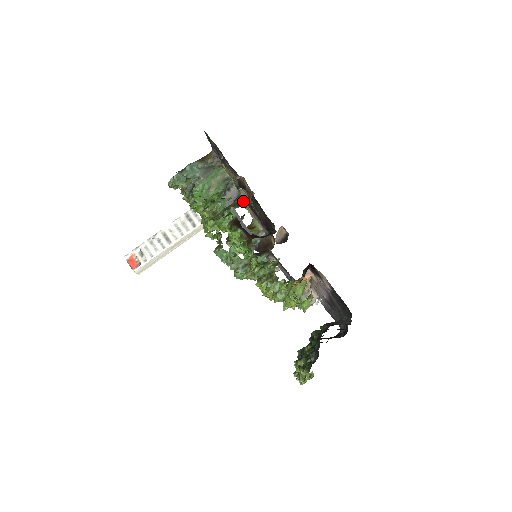
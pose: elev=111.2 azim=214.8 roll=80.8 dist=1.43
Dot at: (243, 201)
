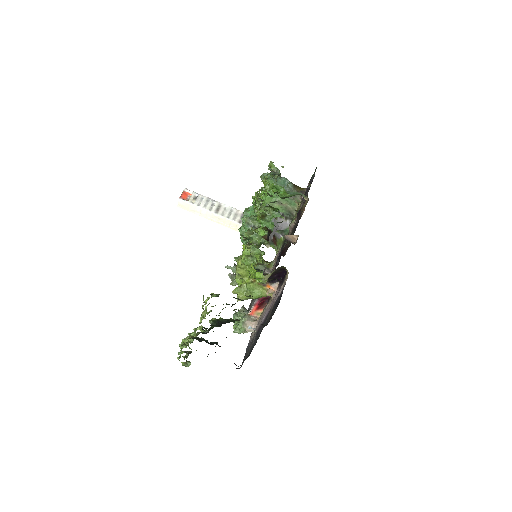
Dot at: occluded
